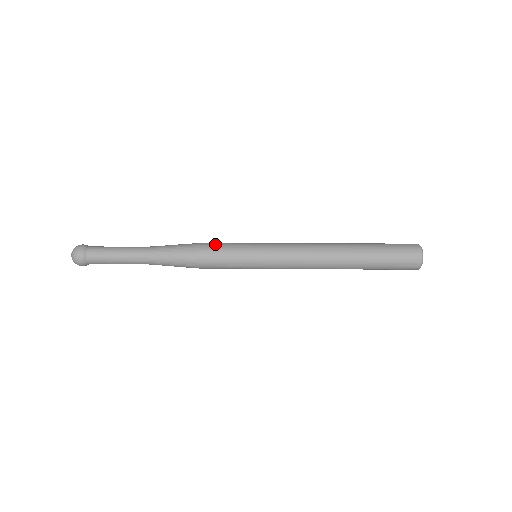
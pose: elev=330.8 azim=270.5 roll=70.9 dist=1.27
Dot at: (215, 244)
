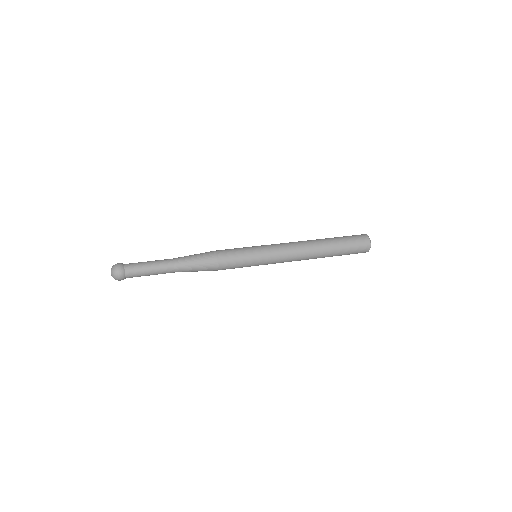
Dot at: (228, 258)
